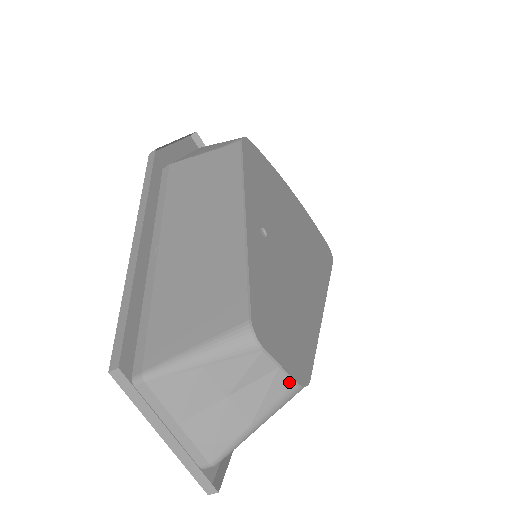
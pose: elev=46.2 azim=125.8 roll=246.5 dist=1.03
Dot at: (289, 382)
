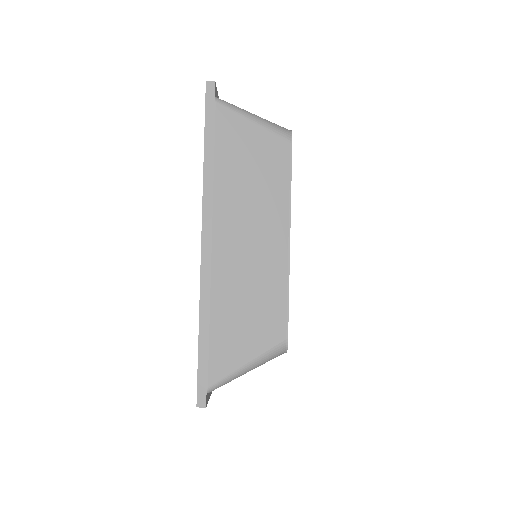
Dot at: occluded
